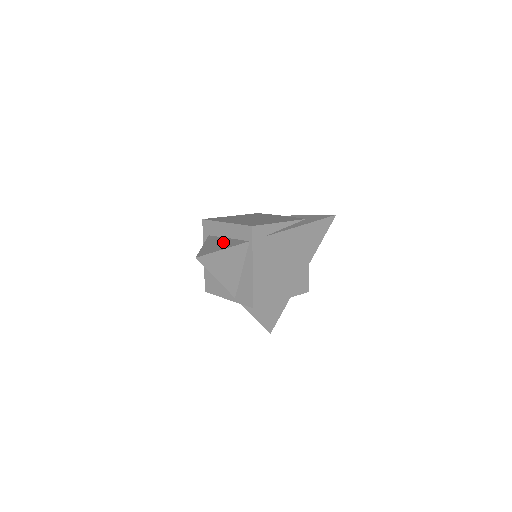
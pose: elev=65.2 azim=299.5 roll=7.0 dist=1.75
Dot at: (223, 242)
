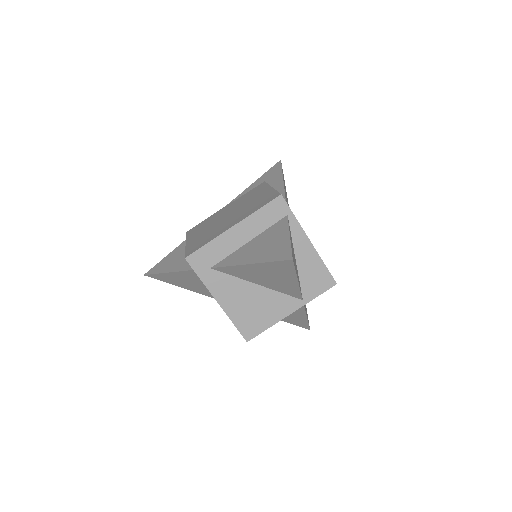
Dot at: (261, 242)
